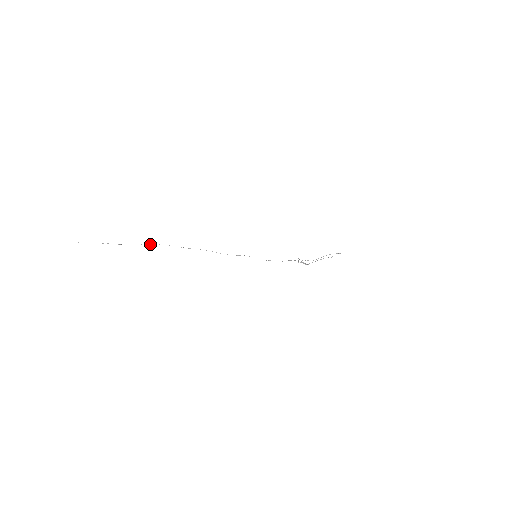
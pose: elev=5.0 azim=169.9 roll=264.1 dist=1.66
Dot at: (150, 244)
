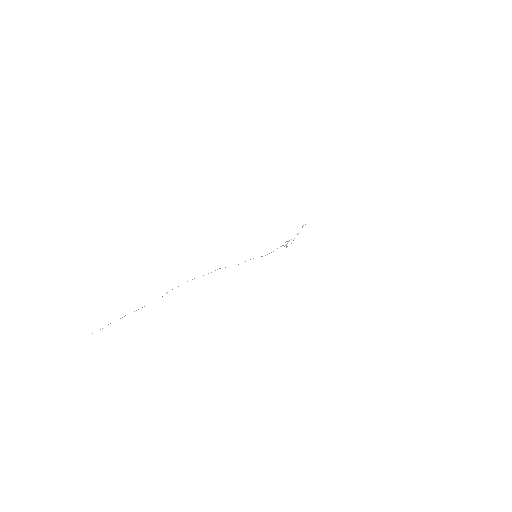
Dot at: occluded
